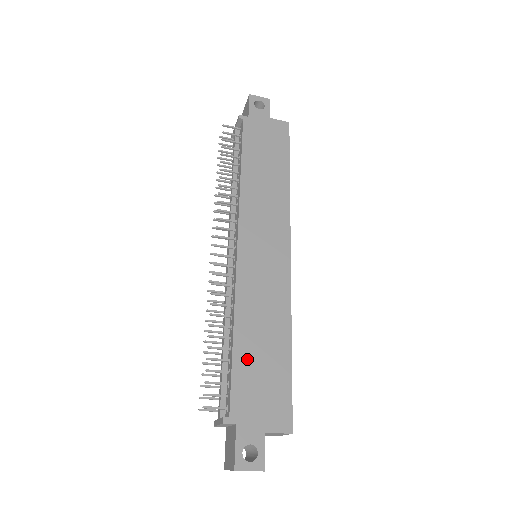
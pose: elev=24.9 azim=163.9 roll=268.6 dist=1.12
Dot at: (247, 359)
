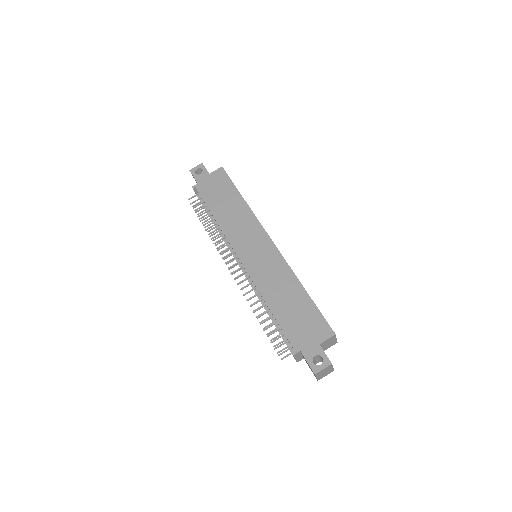
Dot at: (284, 314)
